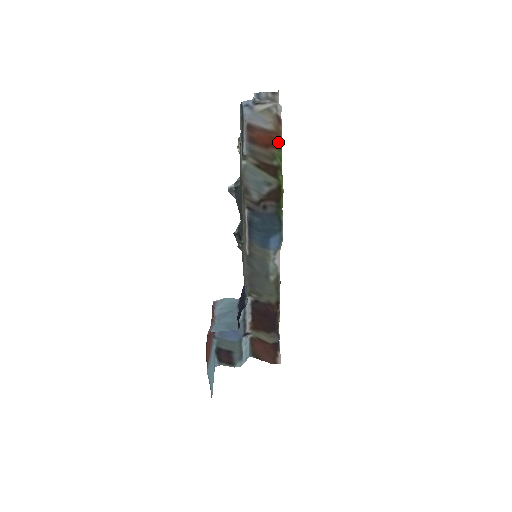
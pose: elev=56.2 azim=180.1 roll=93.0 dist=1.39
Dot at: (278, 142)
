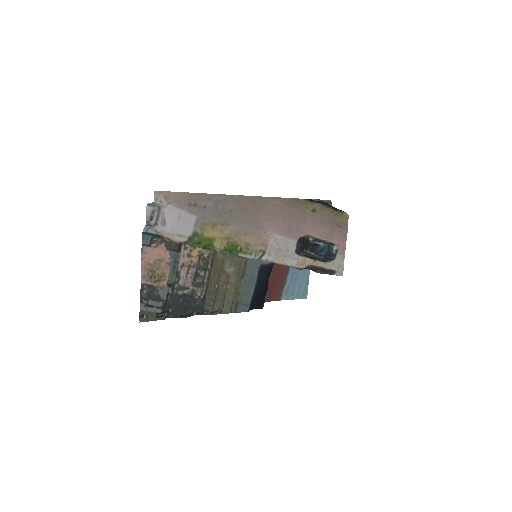
Dot at: occluded
